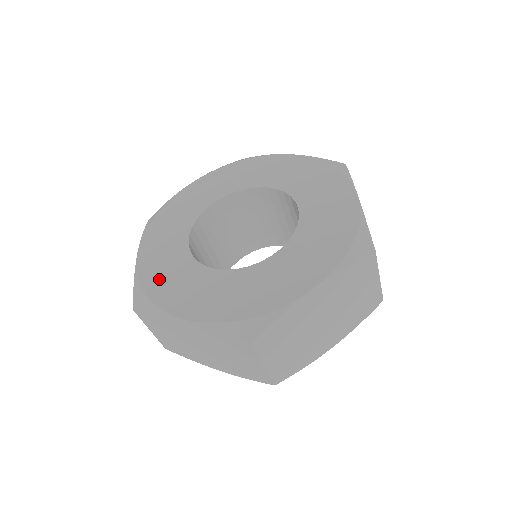
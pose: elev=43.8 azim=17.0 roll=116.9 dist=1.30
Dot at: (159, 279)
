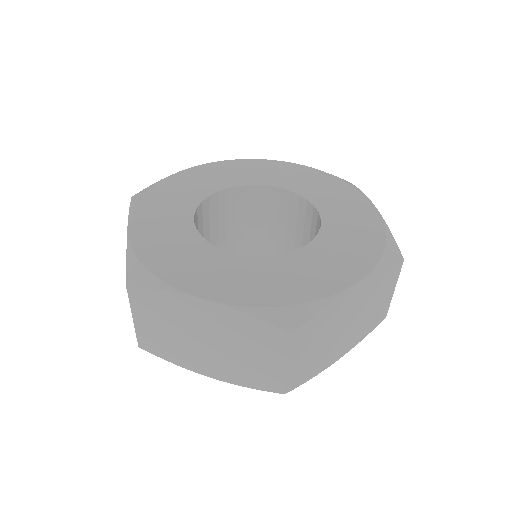
Dot at: (165, 193)
